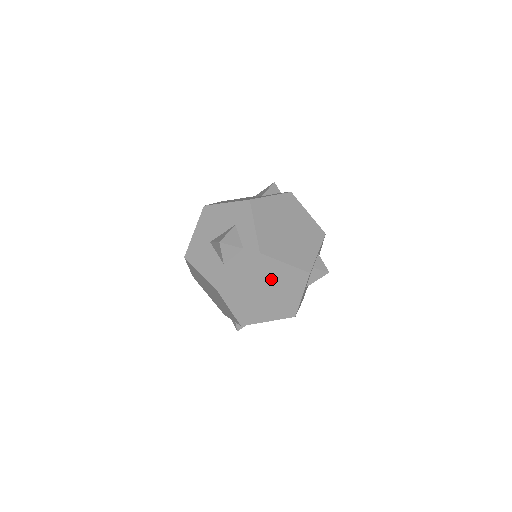
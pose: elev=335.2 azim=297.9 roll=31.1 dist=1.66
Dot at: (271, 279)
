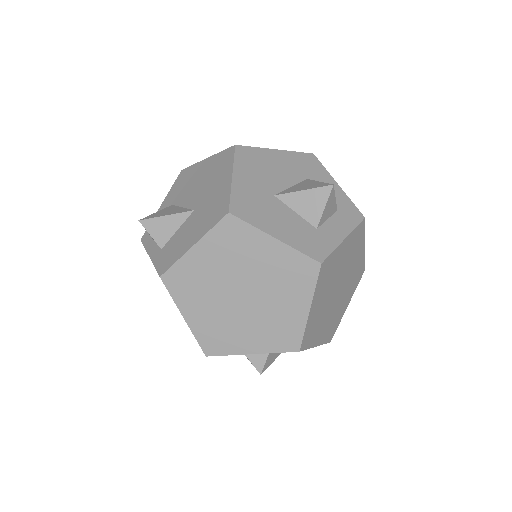
Dot at: (349, 267)
